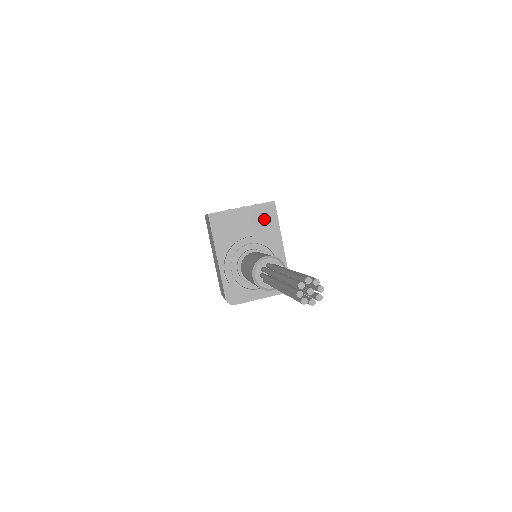
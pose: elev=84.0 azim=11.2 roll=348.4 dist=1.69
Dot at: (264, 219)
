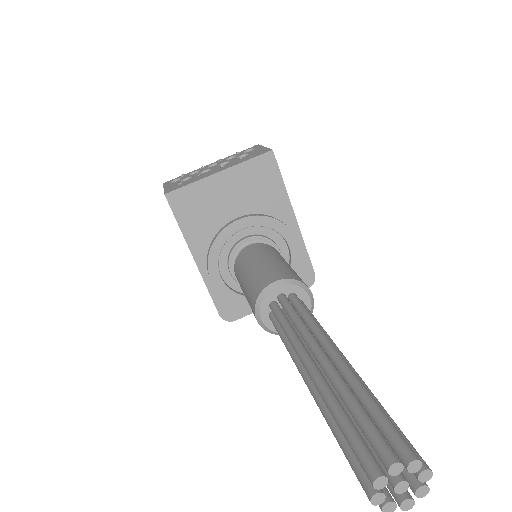
Dot at: (259, 184)
